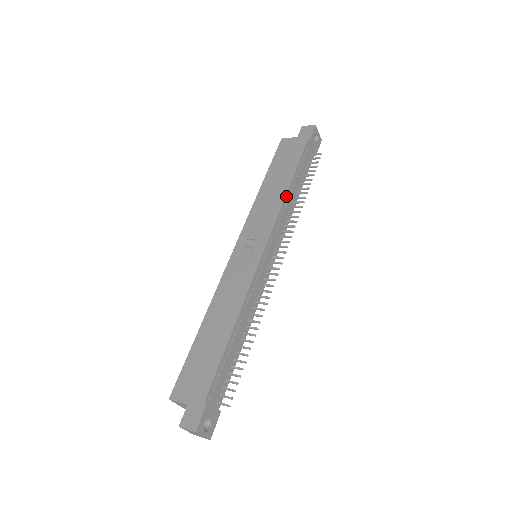
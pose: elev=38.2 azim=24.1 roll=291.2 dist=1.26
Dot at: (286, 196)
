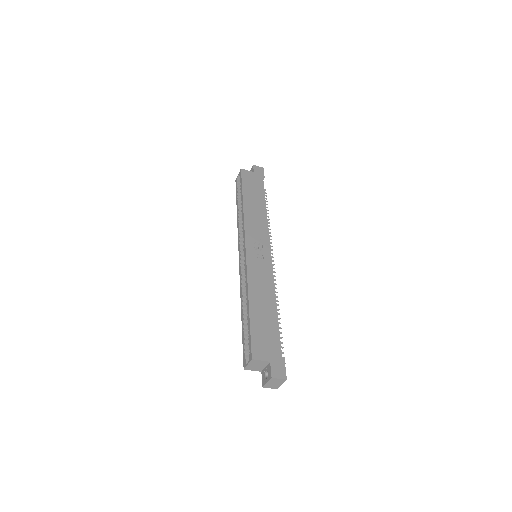
Dot at: (266, 216)
